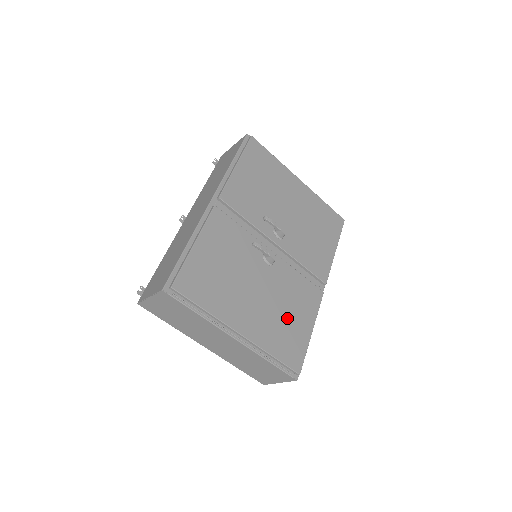
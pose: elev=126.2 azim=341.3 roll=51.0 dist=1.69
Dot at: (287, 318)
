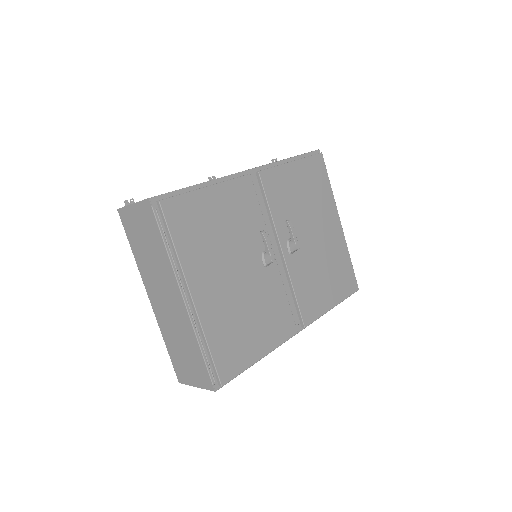
Dot at: (247, 324)
